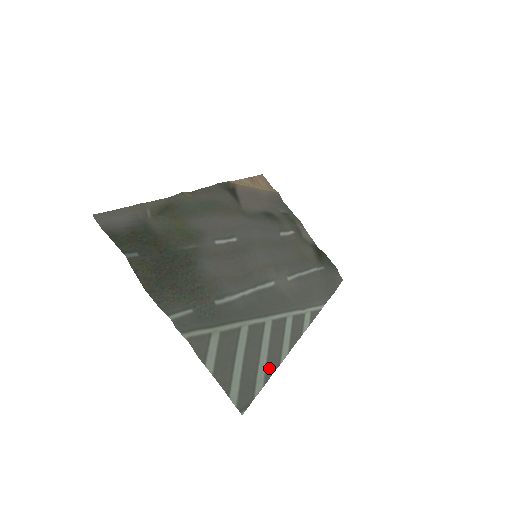
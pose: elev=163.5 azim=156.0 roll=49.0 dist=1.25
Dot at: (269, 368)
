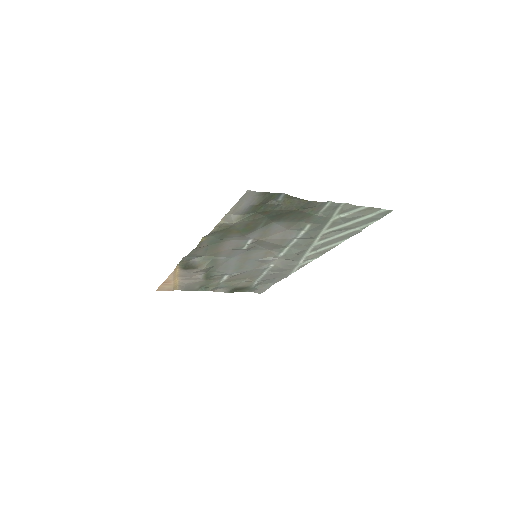
Dot at: (355, 232)
